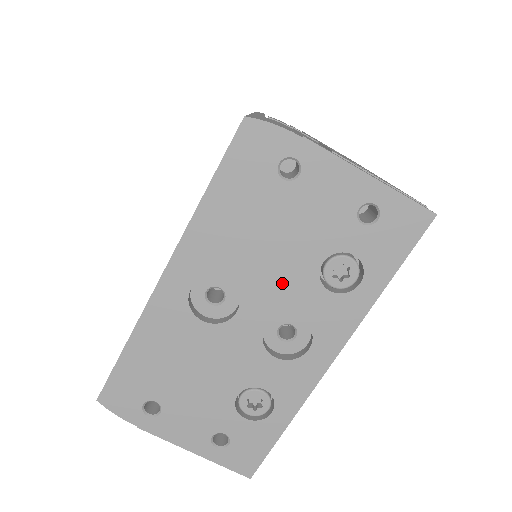
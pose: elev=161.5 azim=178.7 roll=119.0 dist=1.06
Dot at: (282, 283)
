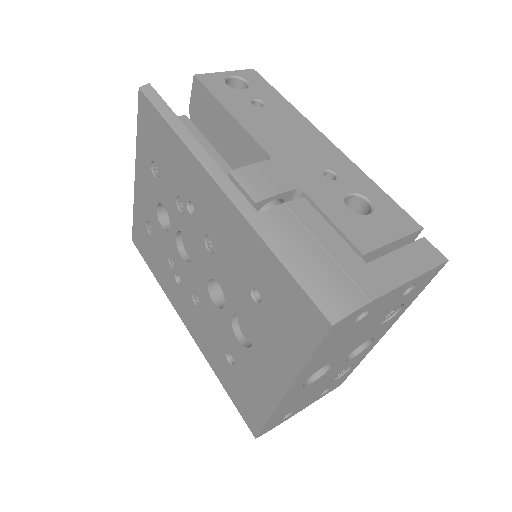
Dot at: (357, 342)
